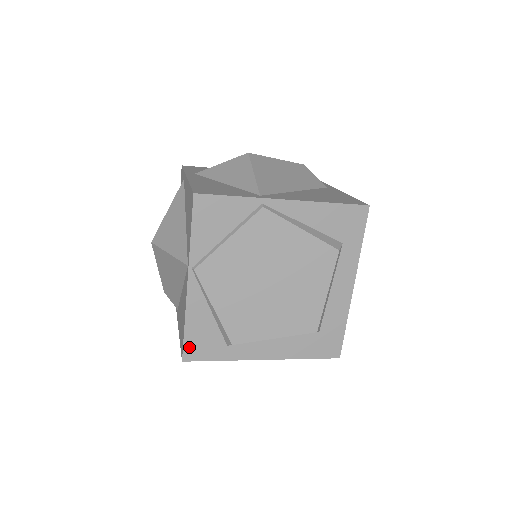
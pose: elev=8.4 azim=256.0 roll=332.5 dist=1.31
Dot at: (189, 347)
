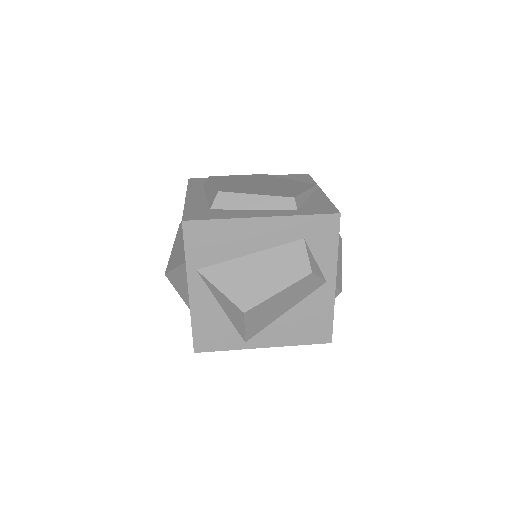
Dot at: occluded
